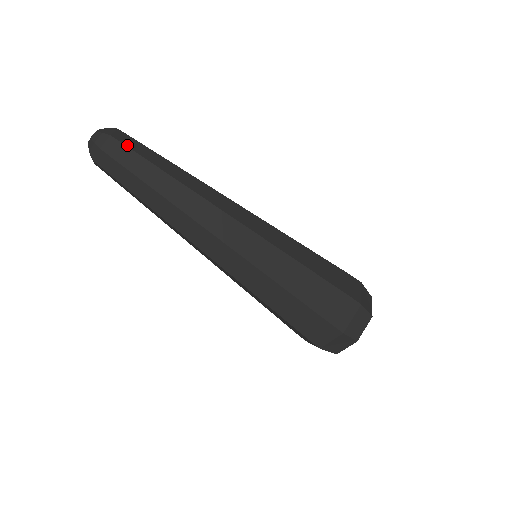
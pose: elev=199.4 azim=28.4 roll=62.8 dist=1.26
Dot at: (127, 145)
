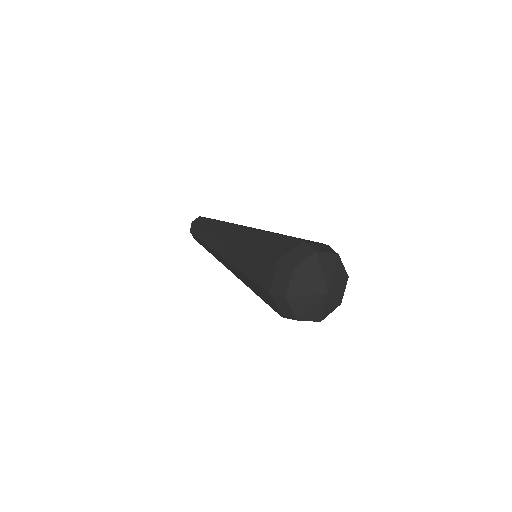
Dot at: (204, 217)
